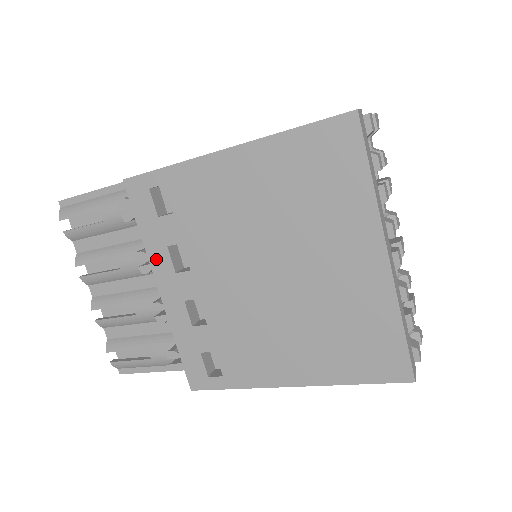
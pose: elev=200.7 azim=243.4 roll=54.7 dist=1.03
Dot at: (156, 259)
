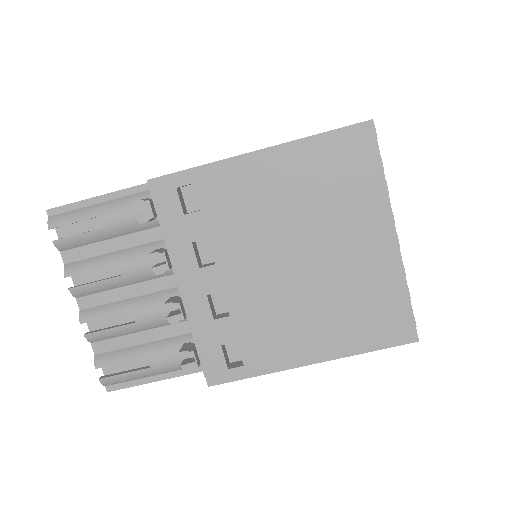
Dot at: (179, 256)
